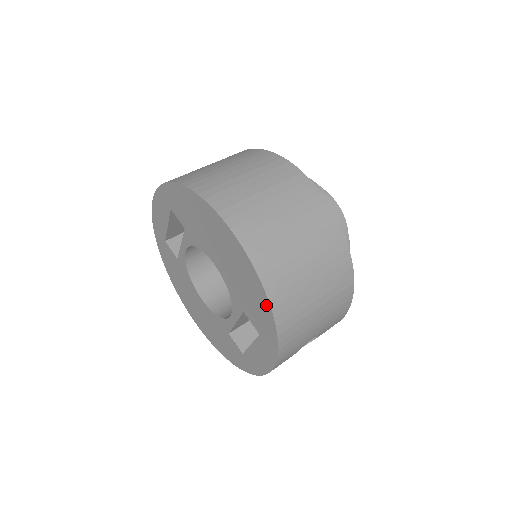
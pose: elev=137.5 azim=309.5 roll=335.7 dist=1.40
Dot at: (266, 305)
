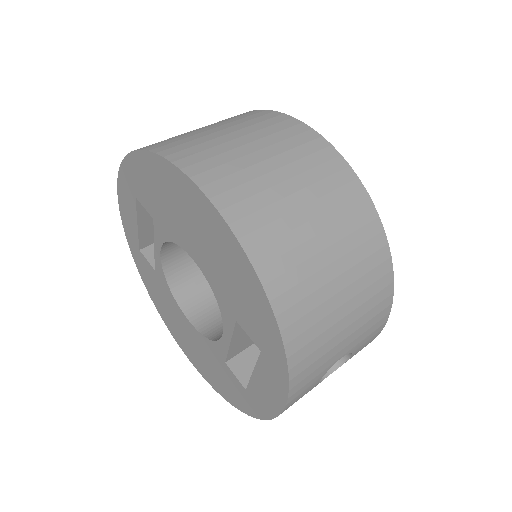
Dot at: (261, 297)
